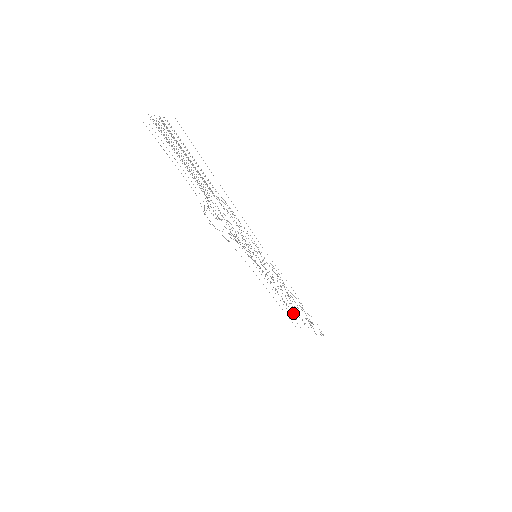
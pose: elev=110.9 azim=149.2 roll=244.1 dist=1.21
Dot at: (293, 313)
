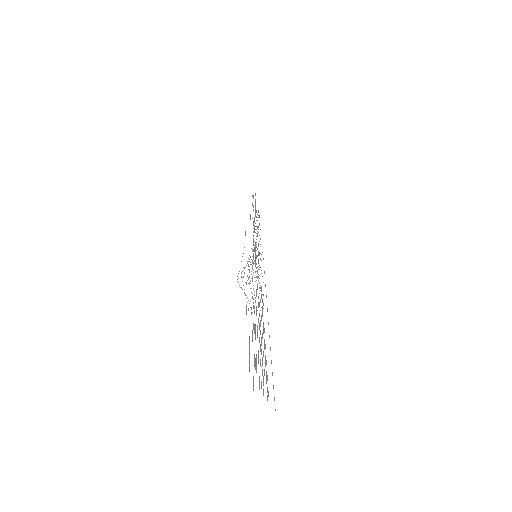
Dot at: occluded
